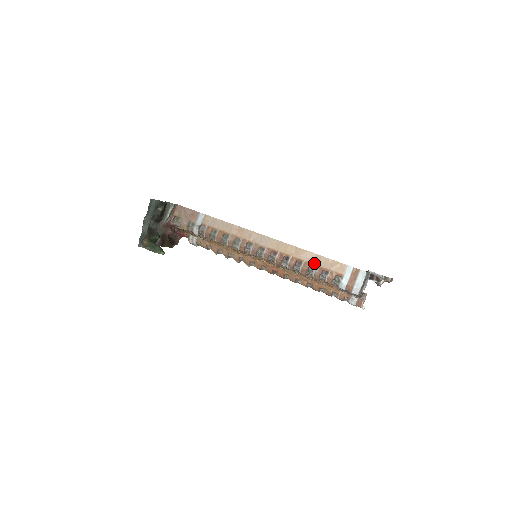
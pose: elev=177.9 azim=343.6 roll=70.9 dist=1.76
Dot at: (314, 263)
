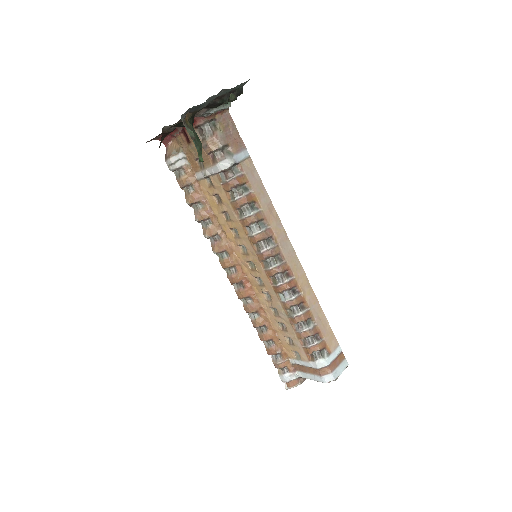
Dot at: (316, 318)
